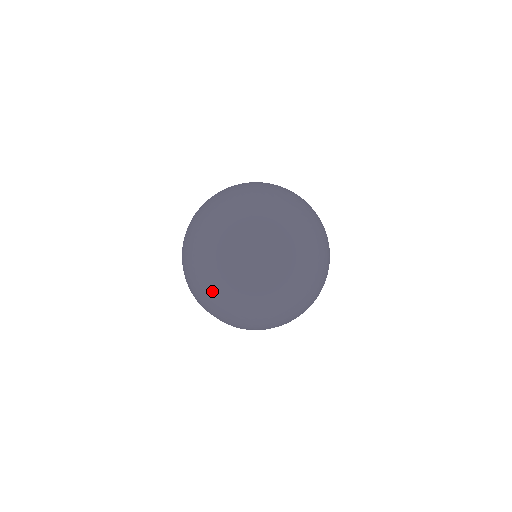
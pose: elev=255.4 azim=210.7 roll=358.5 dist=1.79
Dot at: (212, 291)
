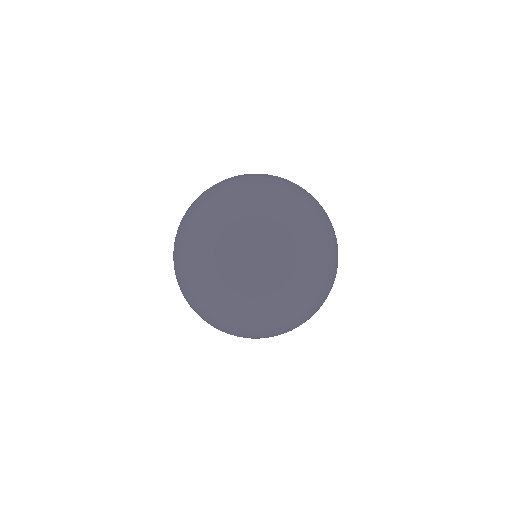
Dot at: (177, 245)
